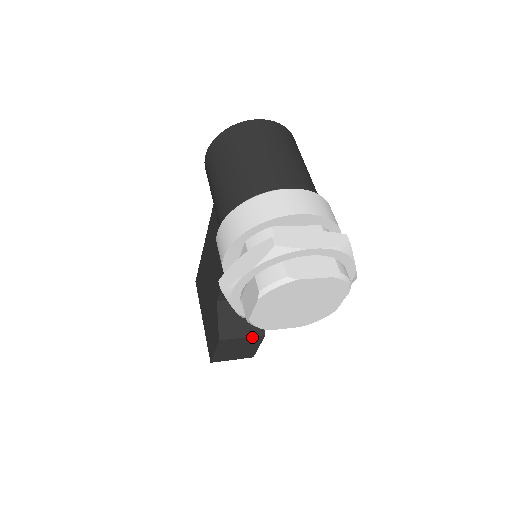
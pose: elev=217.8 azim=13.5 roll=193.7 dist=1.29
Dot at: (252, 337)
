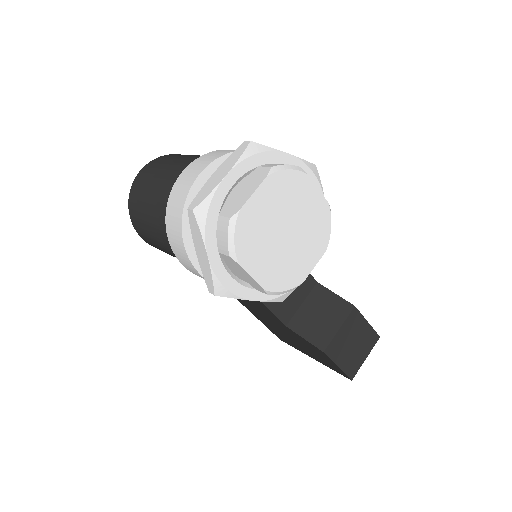
Dot at: (347, 320)
